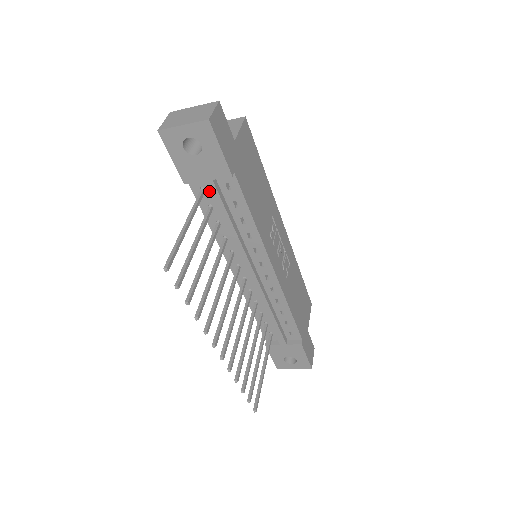
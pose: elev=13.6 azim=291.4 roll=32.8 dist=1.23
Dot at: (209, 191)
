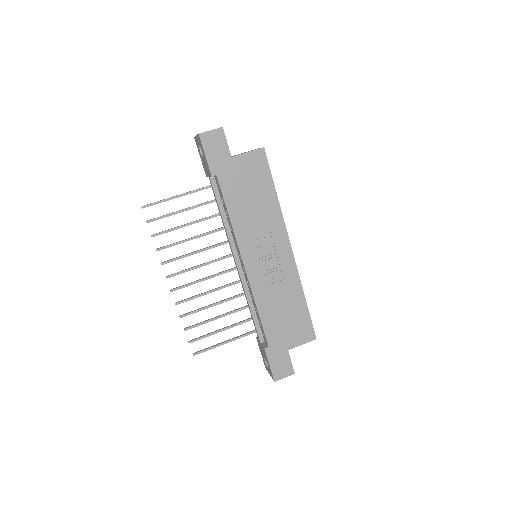
Dot at: (211, 184)
